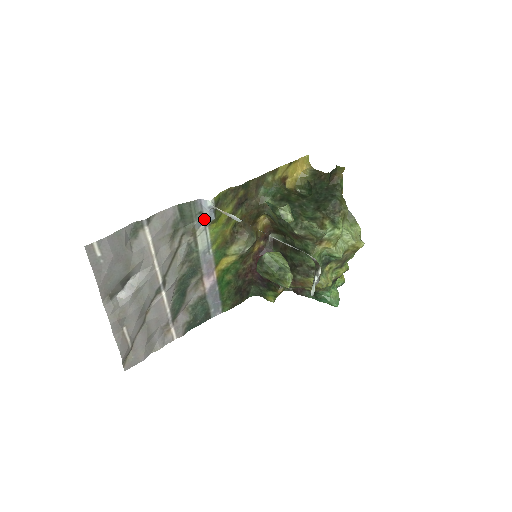
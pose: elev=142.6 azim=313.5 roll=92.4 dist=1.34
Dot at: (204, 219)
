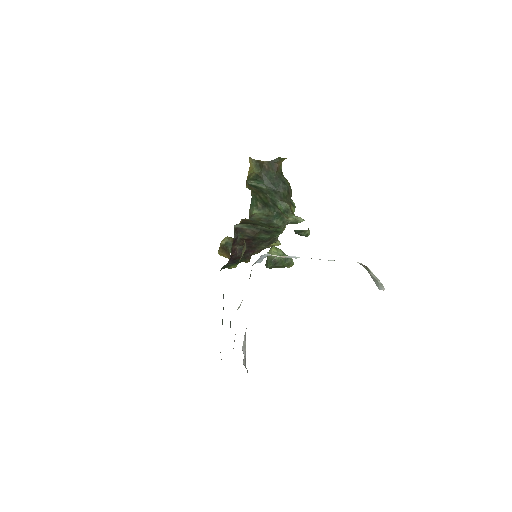
Dot at: (253, 264)
